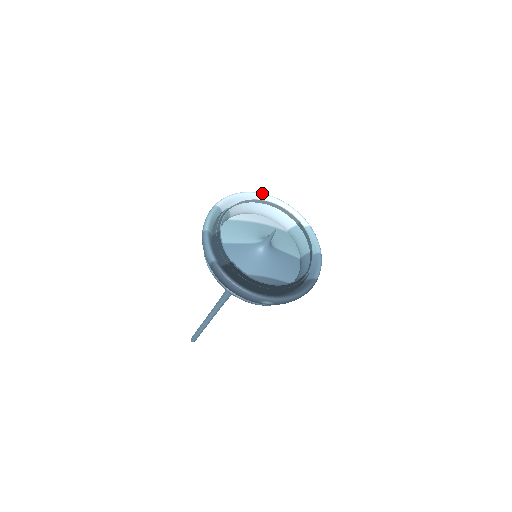
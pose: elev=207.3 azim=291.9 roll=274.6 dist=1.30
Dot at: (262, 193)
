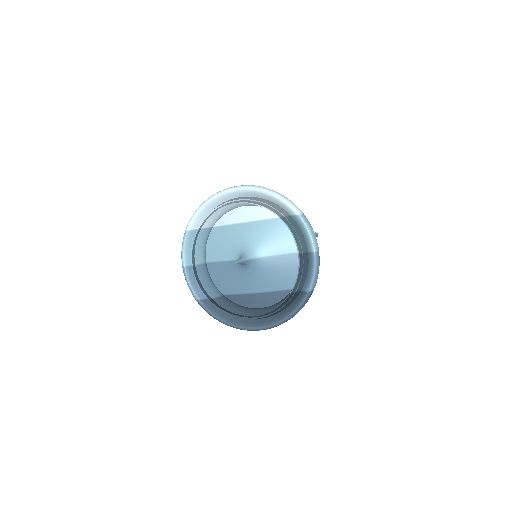
Dot at: (232, 188)
